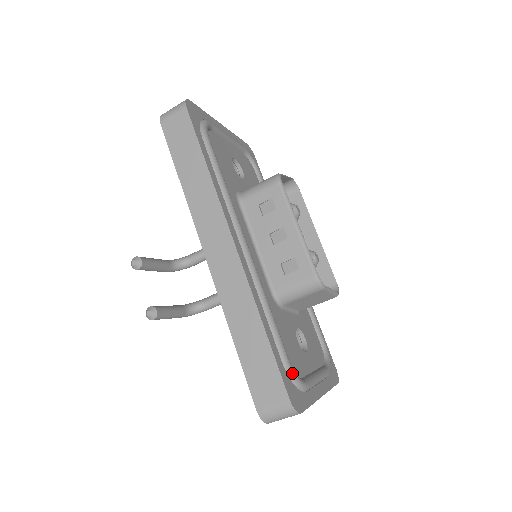
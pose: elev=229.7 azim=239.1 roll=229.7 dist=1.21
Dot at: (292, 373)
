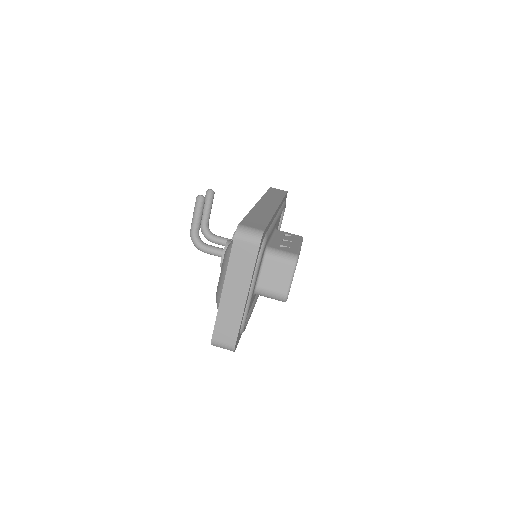
Dot at: (266, 241)
